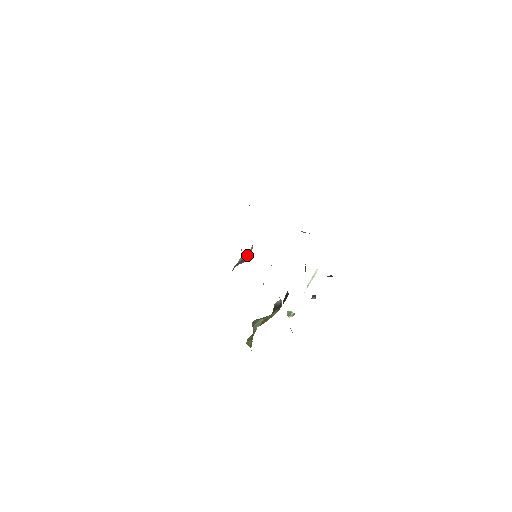
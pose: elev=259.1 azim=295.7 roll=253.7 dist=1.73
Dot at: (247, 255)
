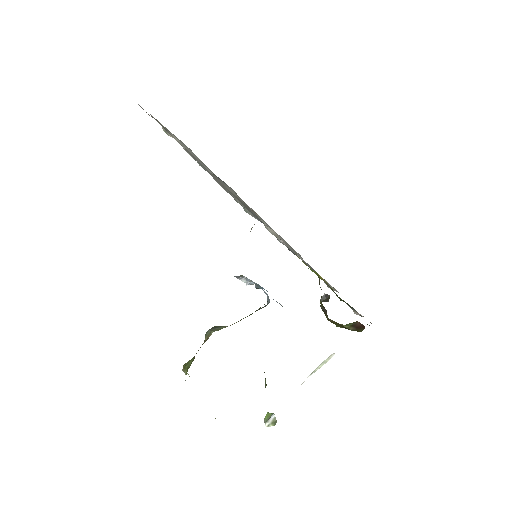
Dot at: occluded
